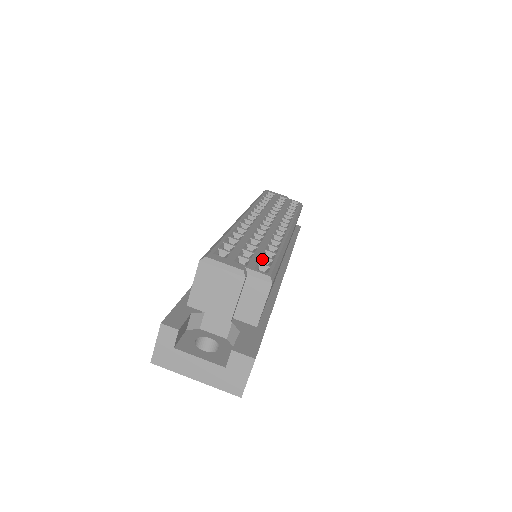
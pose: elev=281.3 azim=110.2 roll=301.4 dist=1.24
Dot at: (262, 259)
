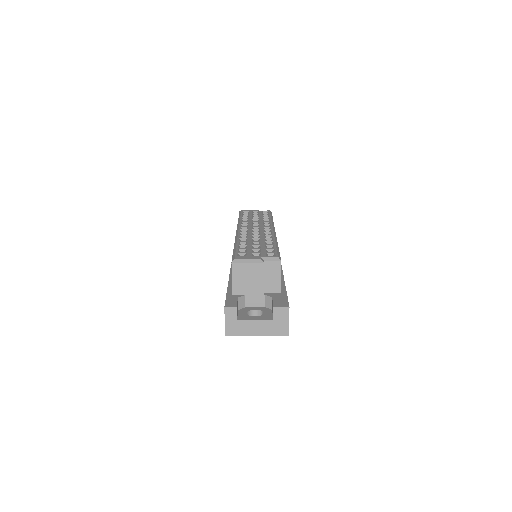
Dot at: (267, 250)
